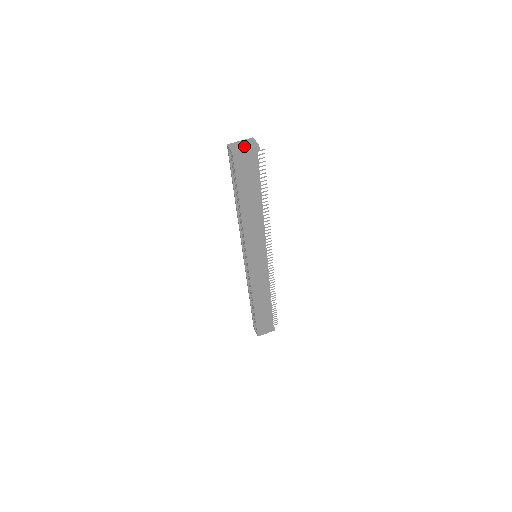
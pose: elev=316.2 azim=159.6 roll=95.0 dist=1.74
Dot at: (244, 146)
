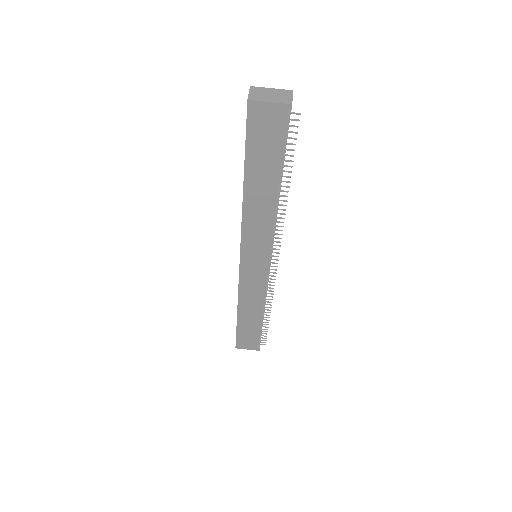
Dot at: (271, 97)
